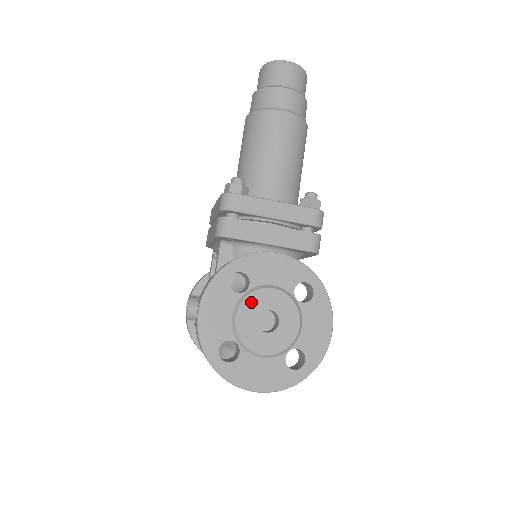
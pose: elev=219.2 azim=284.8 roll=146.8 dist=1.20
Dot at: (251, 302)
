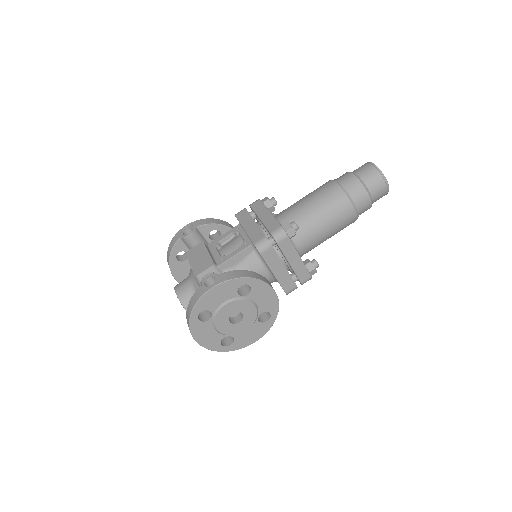
Dot at: (239, 304)
